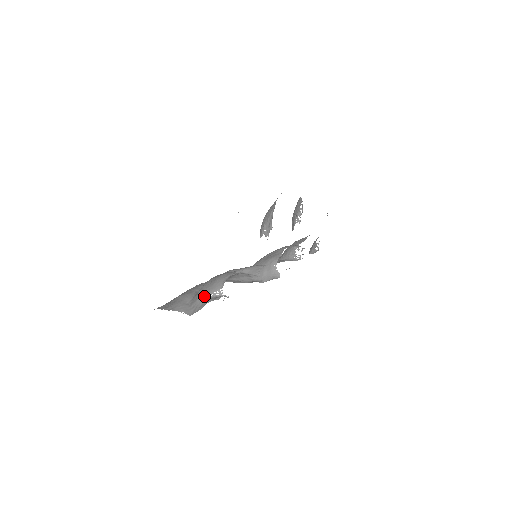
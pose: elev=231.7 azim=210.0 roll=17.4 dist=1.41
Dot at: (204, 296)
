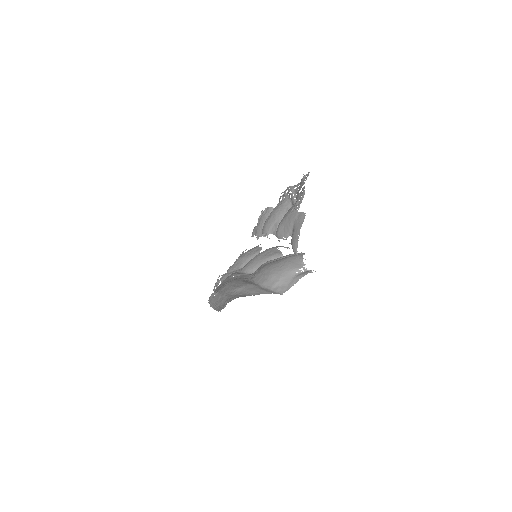
Dot at: (287, 275)
